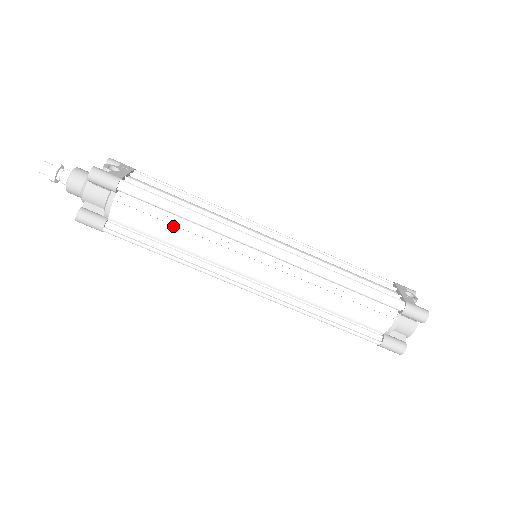
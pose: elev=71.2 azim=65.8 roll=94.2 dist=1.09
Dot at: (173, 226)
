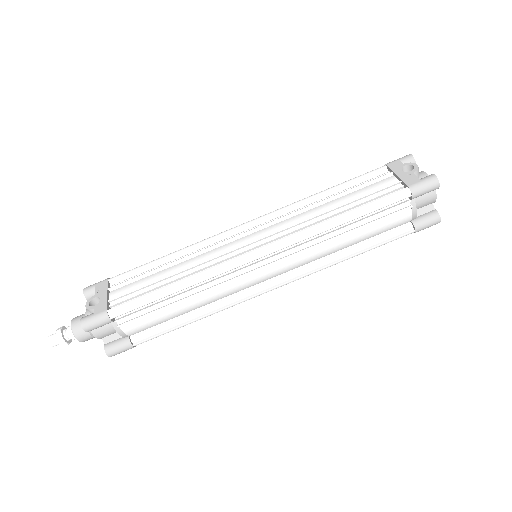
Dot at: (176, 303)
